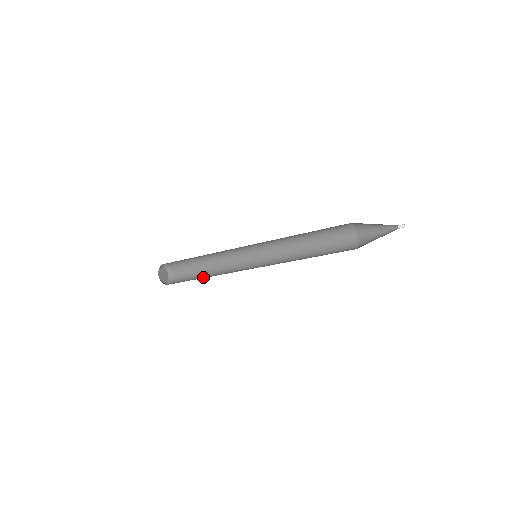
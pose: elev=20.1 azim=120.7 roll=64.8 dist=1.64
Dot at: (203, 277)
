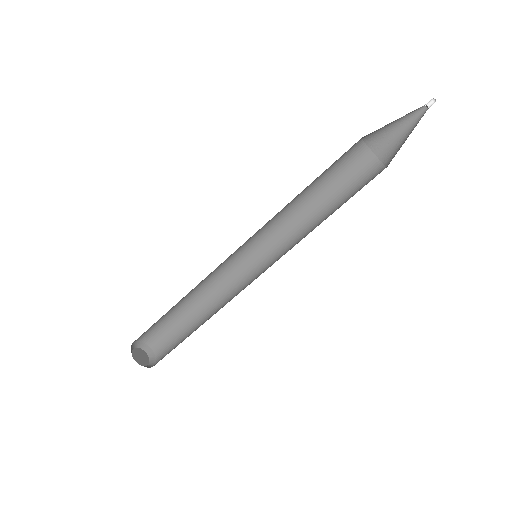
Dot at: occluded
